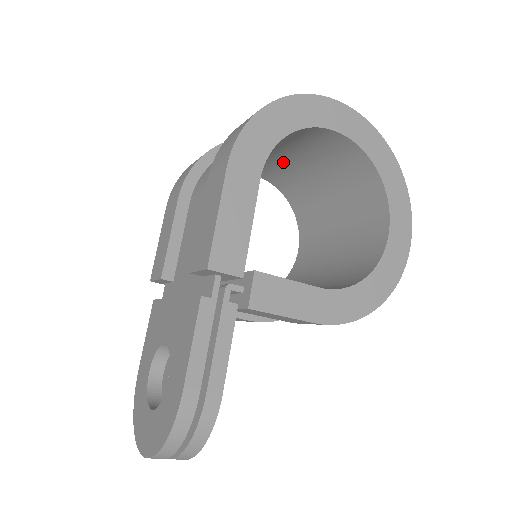
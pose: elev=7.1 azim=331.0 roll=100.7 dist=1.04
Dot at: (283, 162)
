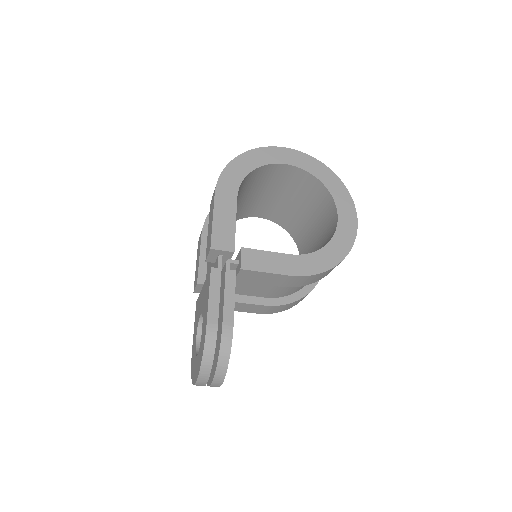
Dot at: (268, 199)
